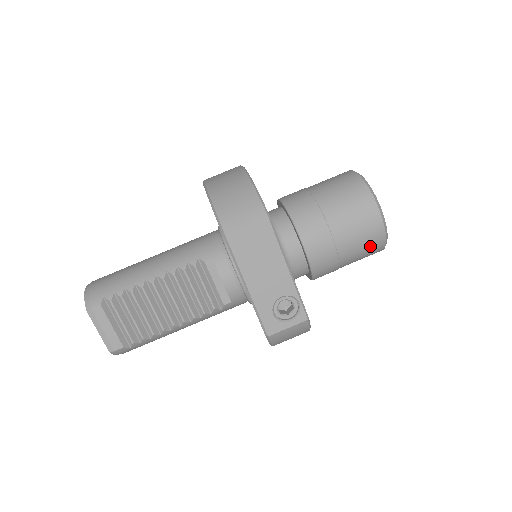
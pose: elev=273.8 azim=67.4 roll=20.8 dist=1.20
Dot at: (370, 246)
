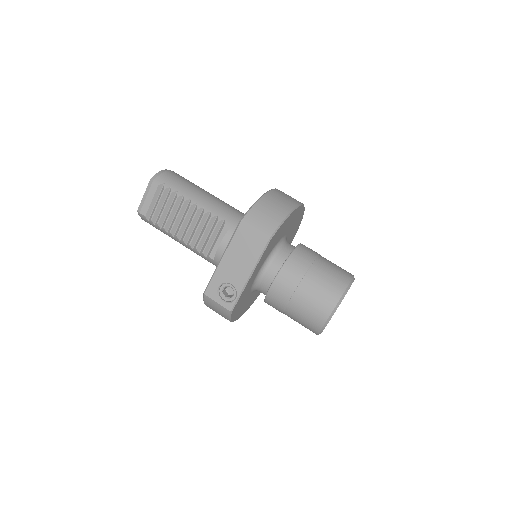
Dot at: (309, 322)
